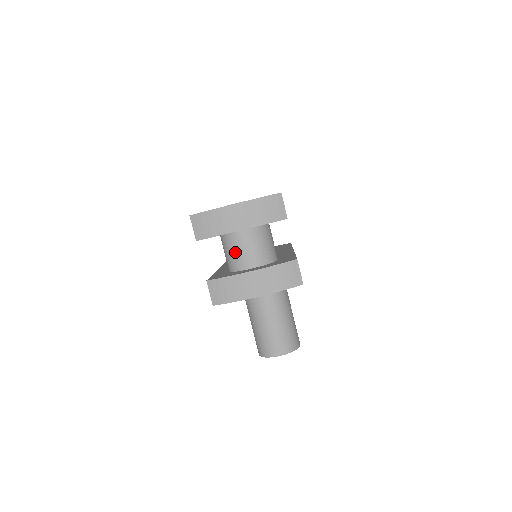
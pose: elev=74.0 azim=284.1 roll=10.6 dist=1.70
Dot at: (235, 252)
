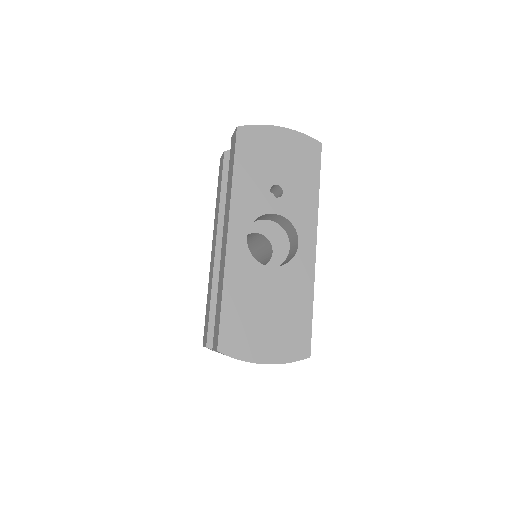
Dot at: occluded
